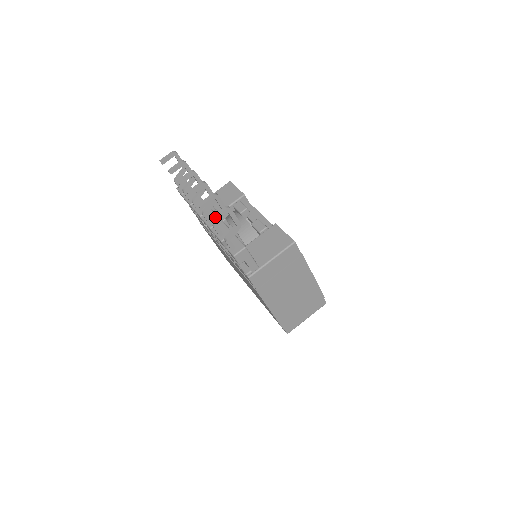
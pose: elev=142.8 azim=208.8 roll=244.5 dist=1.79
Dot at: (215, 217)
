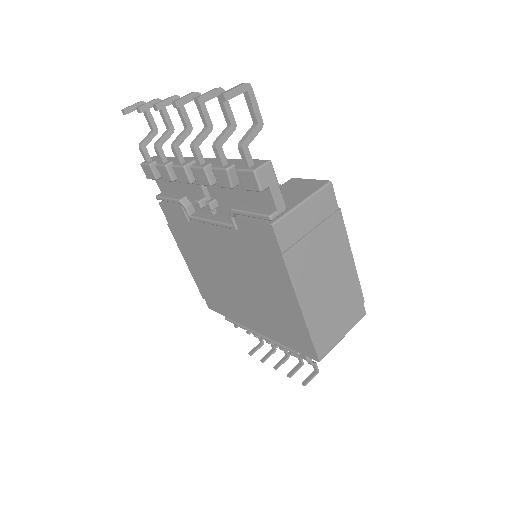
Dot at: (229, 91)
